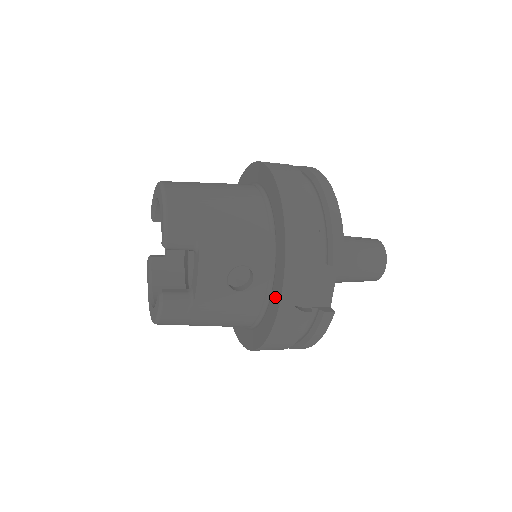
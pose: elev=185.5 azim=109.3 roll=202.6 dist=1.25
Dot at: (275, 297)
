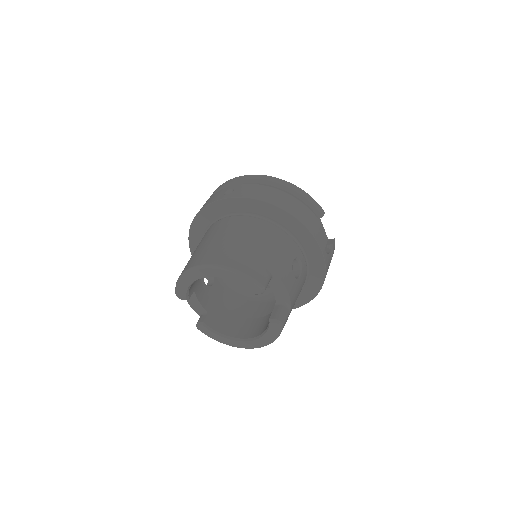
Dot at: (316, 260)
